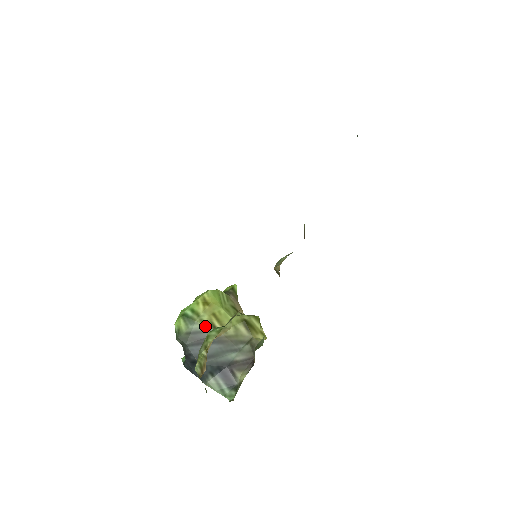
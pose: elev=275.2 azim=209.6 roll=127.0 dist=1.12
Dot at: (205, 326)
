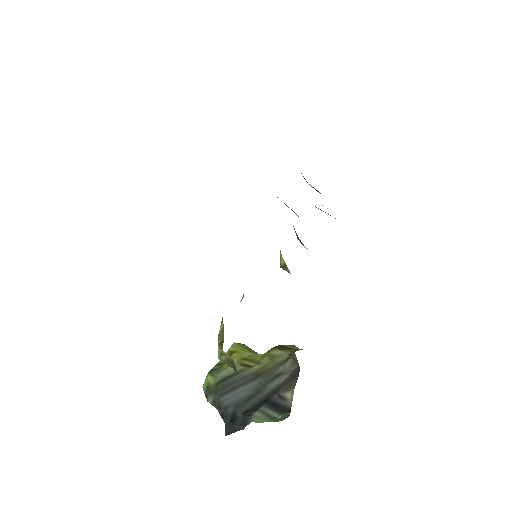
Dot at: occluded
